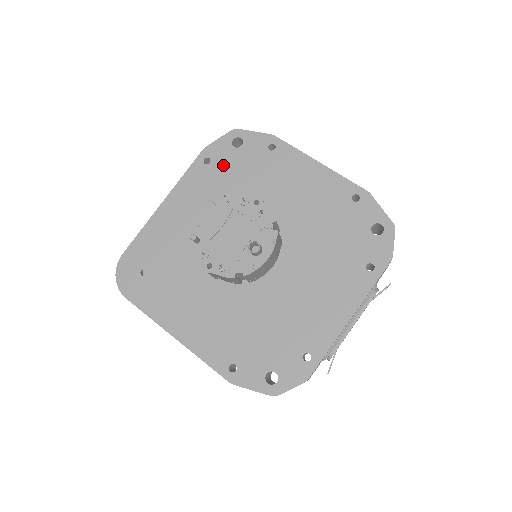
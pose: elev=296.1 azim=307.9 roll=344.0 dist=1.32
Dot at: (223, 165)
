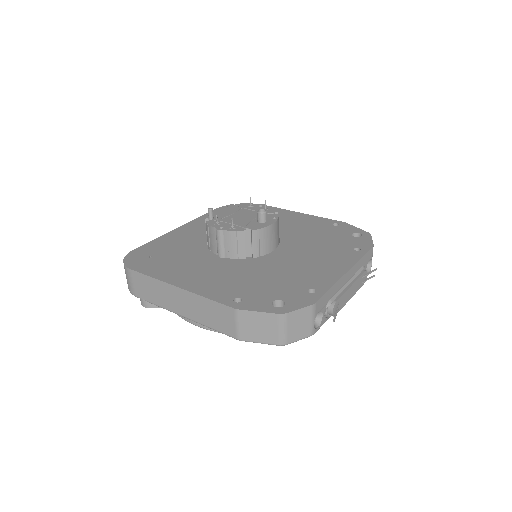
Dot at: occluded
